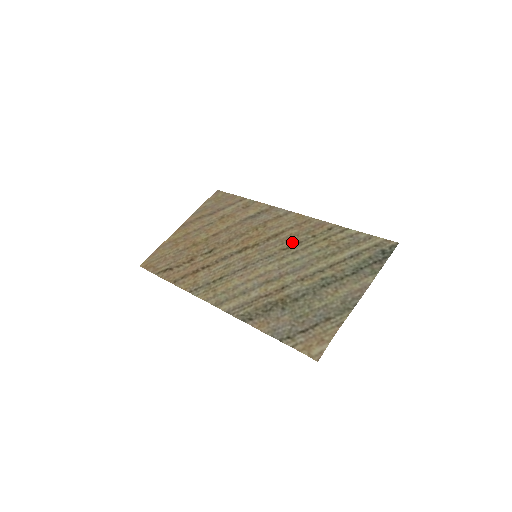
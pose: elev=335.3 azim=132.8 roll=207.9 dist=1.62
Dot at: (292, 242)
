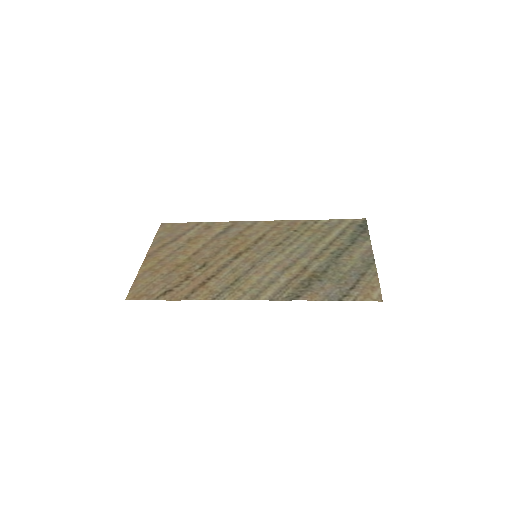
Dot at: (280, 239)
